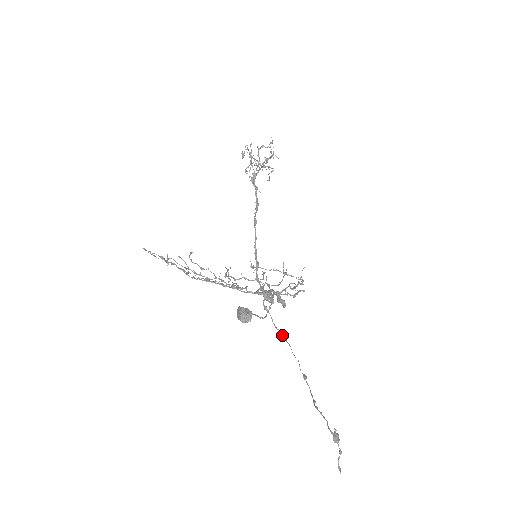
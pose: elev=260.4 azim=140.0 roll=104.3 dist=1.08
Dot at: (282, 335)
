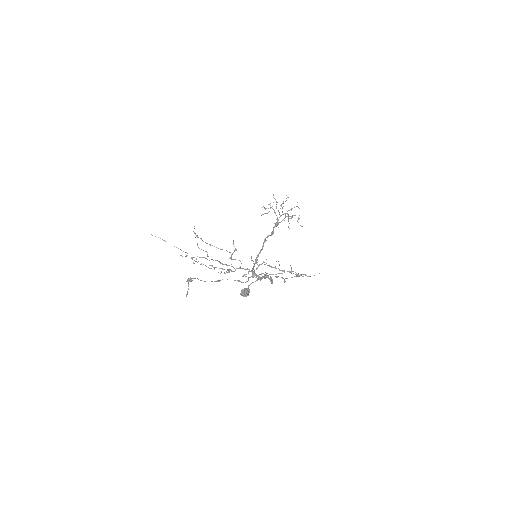
Dot at: (239, 281)
